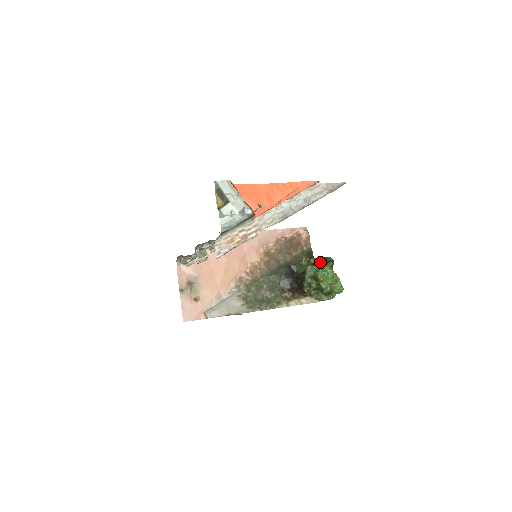
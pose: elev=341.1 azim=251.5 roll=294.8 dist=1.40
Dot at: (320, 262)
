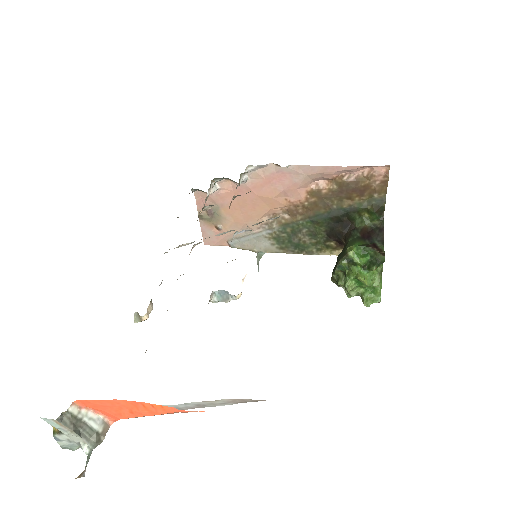
Dot at: (362, 259)
